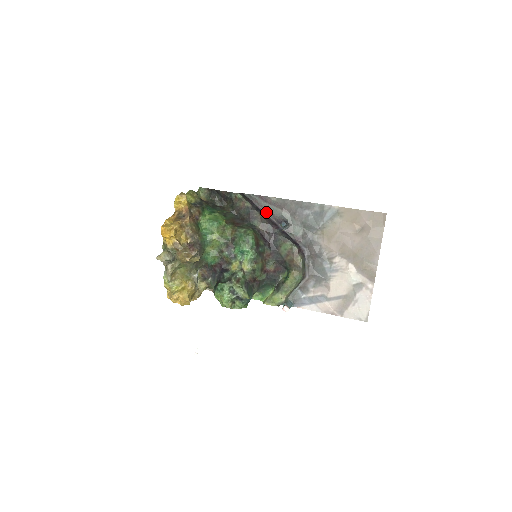
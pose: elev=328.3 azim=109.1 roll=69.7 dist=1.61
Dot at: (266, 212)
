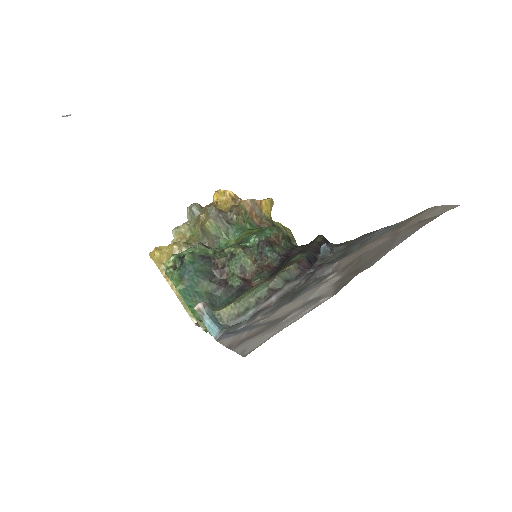
Dot at: occluded
